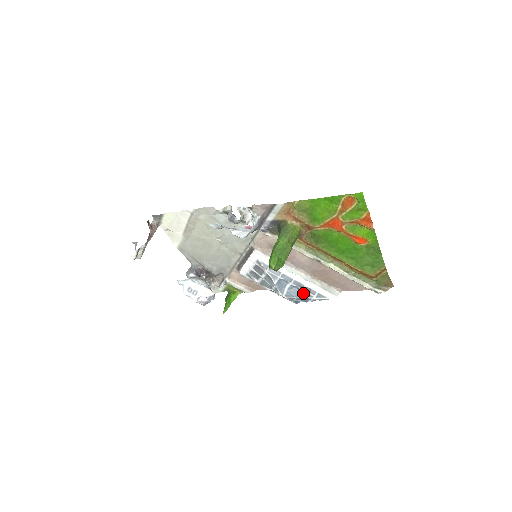
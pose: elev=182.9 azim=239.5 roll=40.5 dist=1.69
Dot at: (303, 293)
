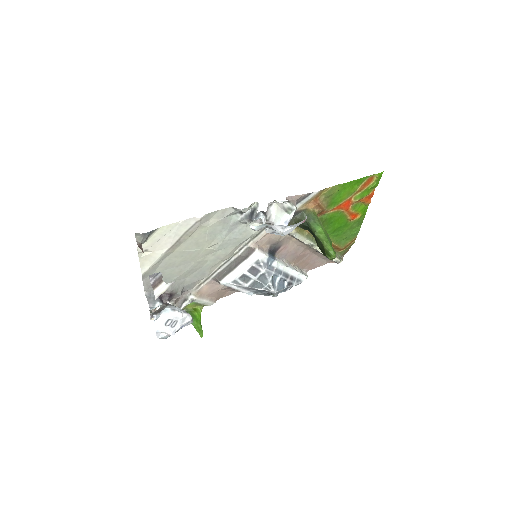
Dot at: (288, 283)
